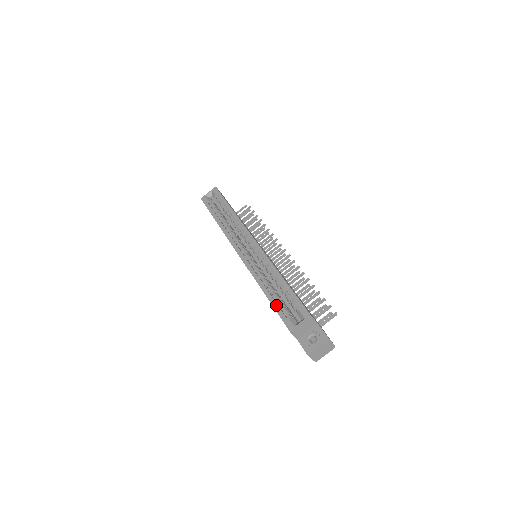
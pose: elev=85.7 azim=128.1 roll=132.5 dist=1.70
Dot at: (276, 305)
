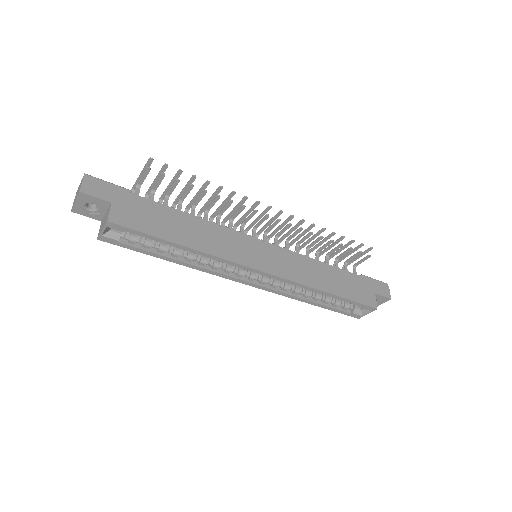
Dot at: (334, 310)
